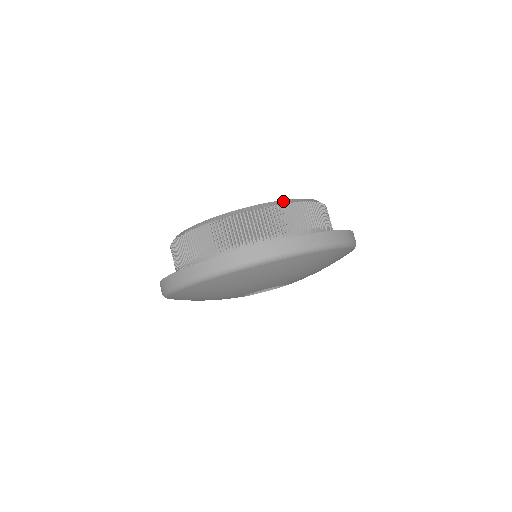
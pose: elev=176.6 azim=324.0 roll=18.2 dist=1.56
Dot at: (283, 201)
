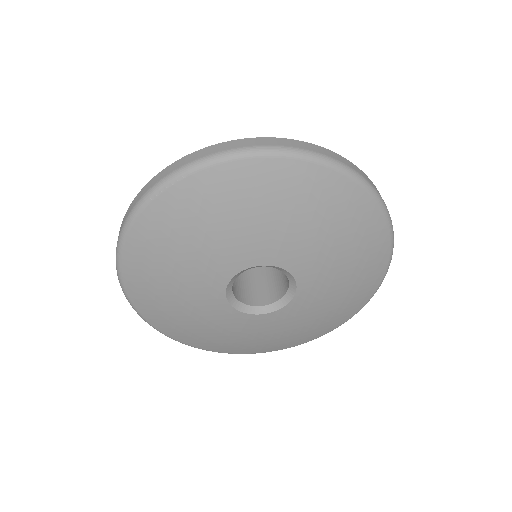
Dot at: occluded
